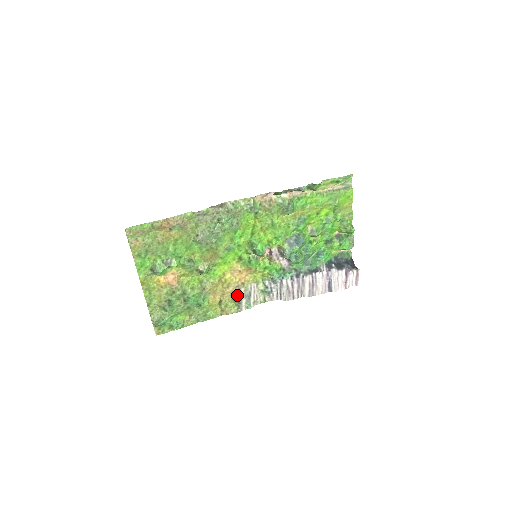
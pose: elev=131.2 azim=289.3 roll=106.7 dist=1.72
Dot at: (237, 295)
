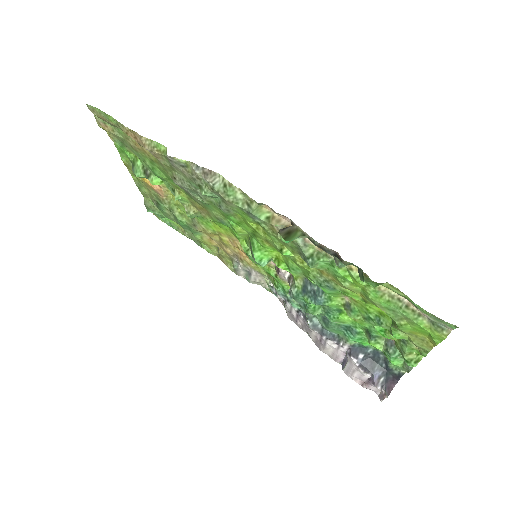
Dot at: (234, 261)
